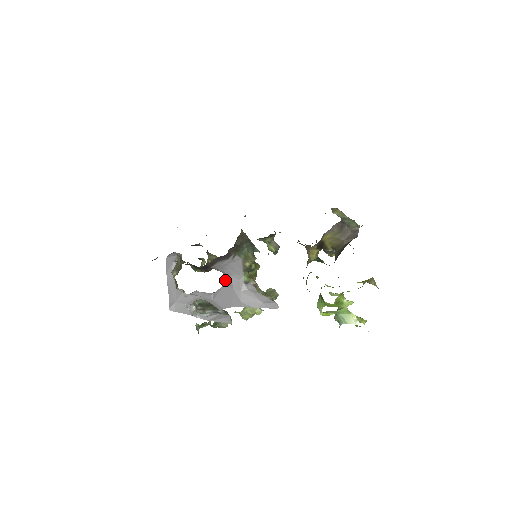
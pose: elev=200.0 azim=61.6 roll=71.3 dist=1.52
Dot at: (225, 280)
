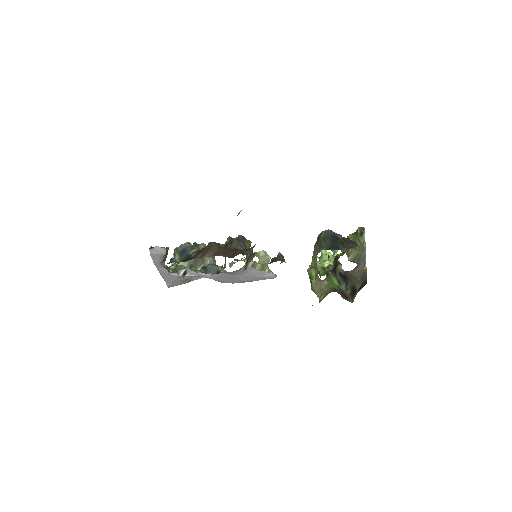
Dot at: (225, 272)
